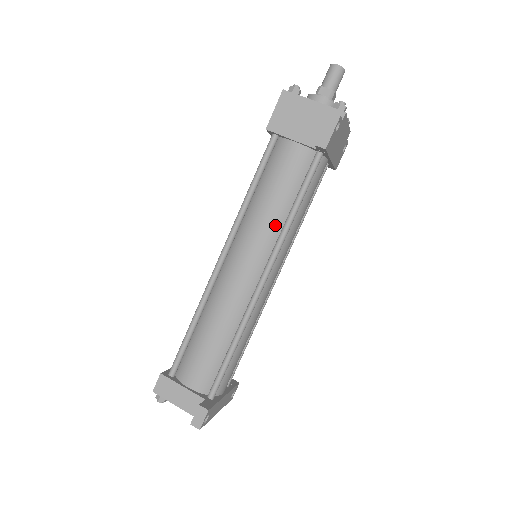
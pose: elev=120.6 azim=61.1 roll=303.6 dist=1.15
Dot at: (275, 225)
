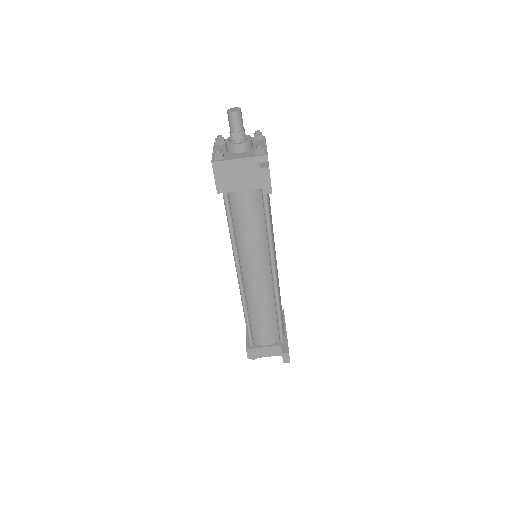
Dot at: (262, 242)
